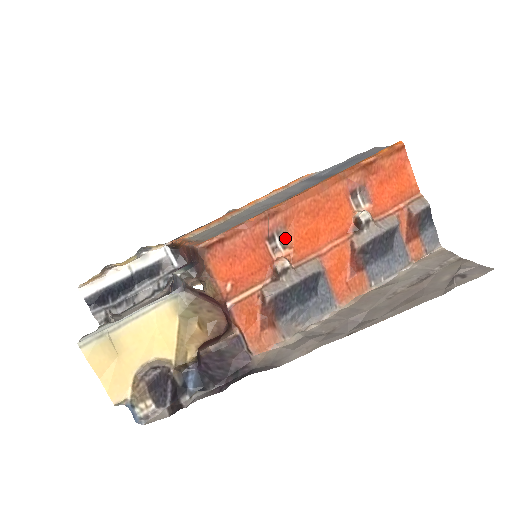
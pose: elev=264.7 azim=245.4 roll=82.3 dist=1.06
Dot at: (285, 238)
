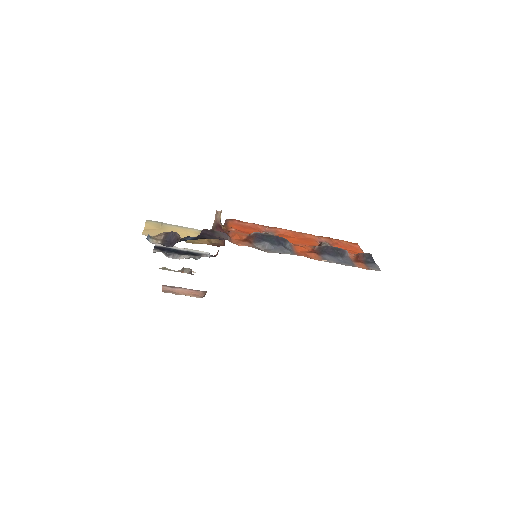
Dot at: occluded
